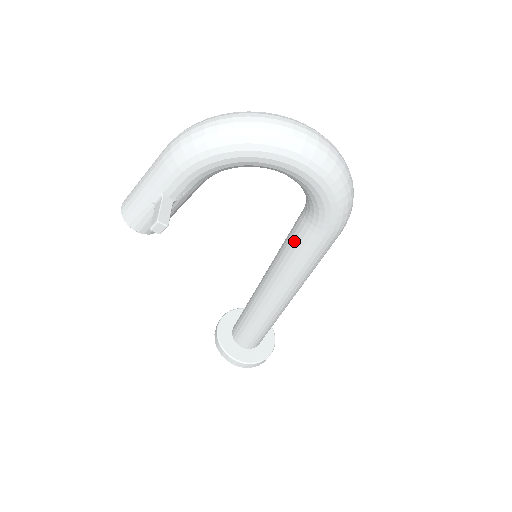
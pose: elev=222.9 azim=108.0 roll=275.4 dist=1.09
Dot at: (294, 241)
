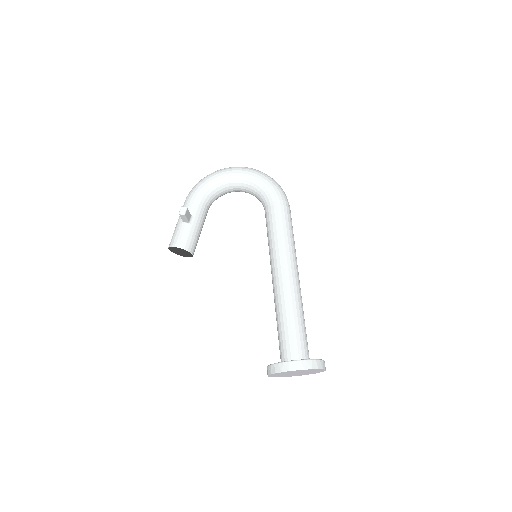
Dot at: (268, 225)
